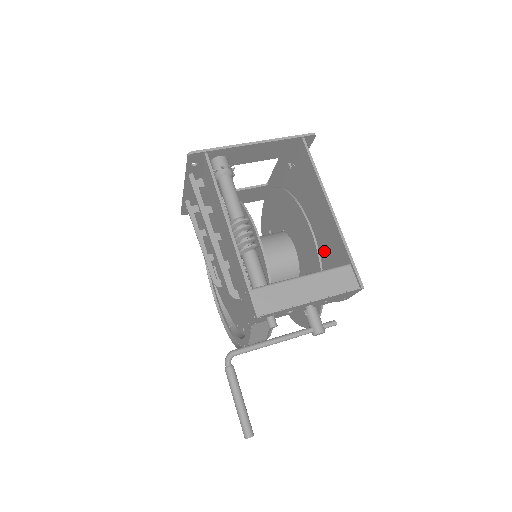
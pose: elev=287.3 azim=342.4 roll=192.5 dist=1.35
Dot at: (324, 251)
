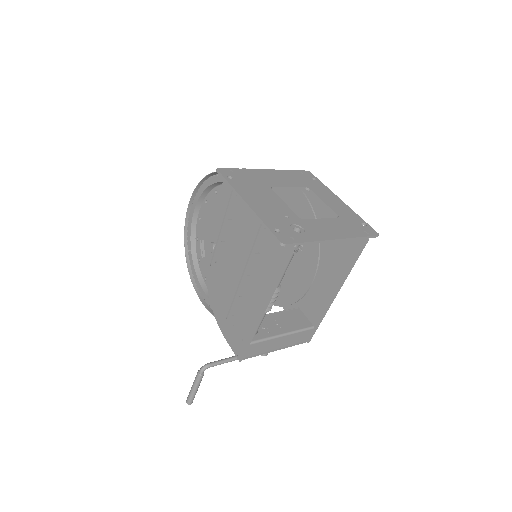
Dot at: occluded
